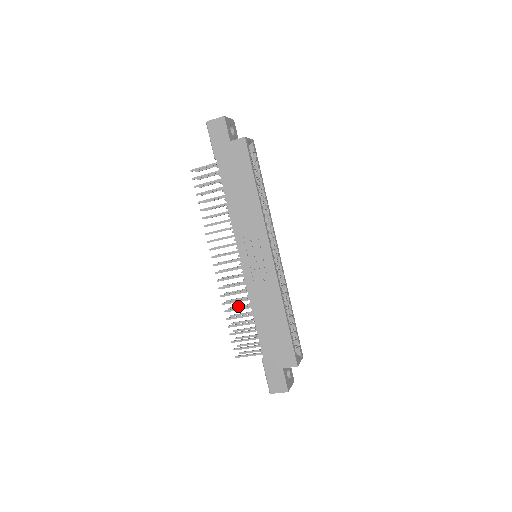
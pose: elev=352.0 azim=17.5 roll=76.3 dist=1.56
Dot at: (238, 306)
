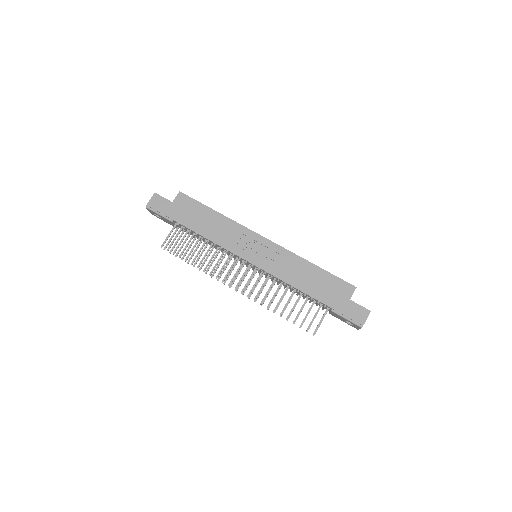
Dot at: occluded
